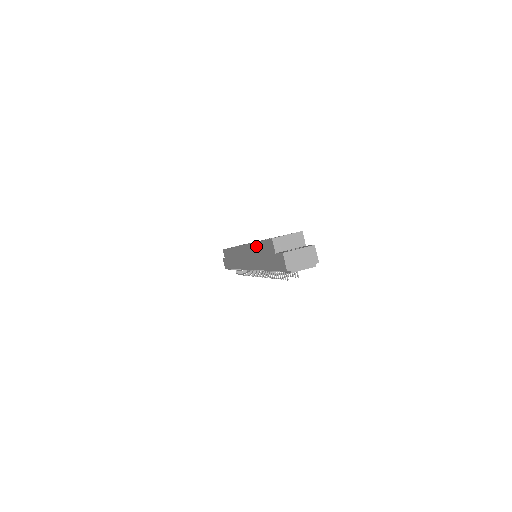
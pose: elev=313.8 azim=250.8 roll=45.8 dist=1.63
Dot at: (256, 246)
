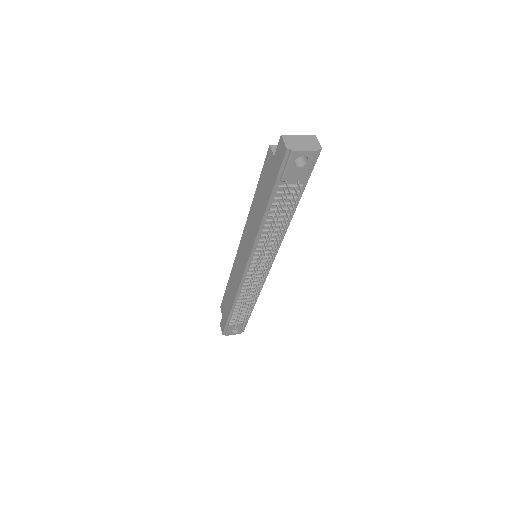
Dot at: (254, 200)
